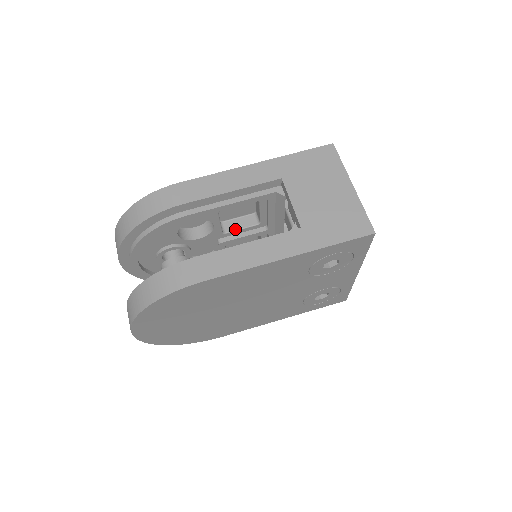
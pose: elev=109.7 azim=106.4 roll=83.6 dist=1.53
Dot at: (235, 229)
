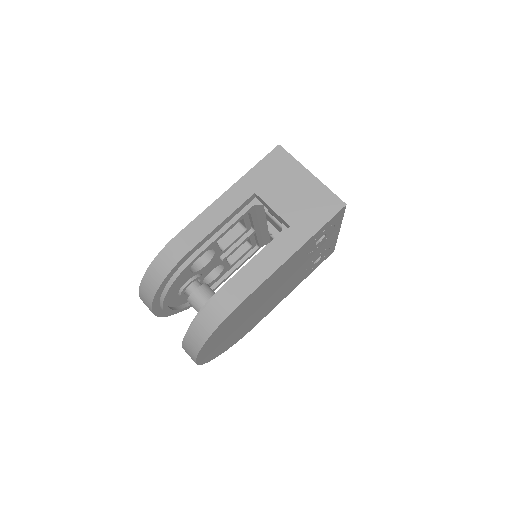
Dot at: (230, 243)
